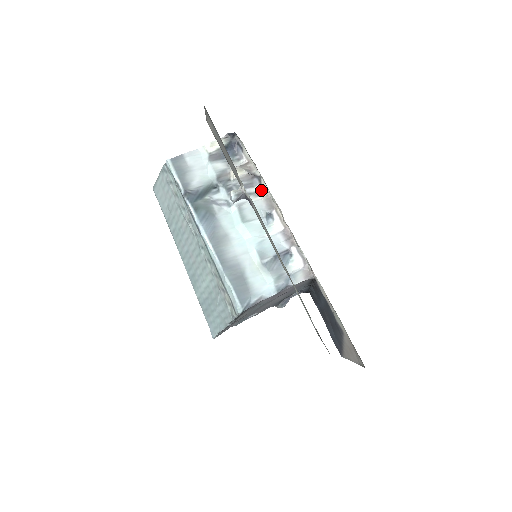
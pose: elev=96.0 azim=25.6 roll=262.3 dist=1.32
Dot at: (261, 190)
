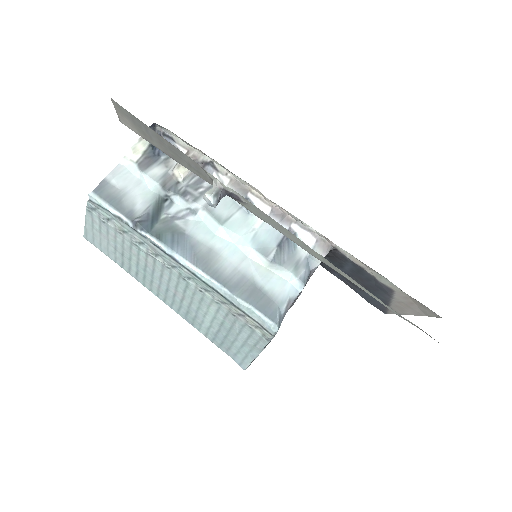
Dot at: (221, 177)
